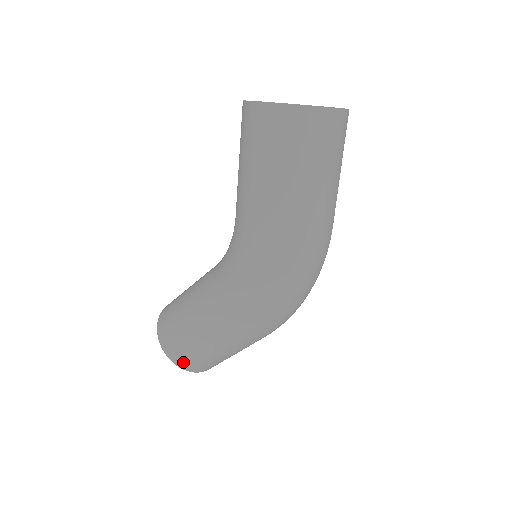
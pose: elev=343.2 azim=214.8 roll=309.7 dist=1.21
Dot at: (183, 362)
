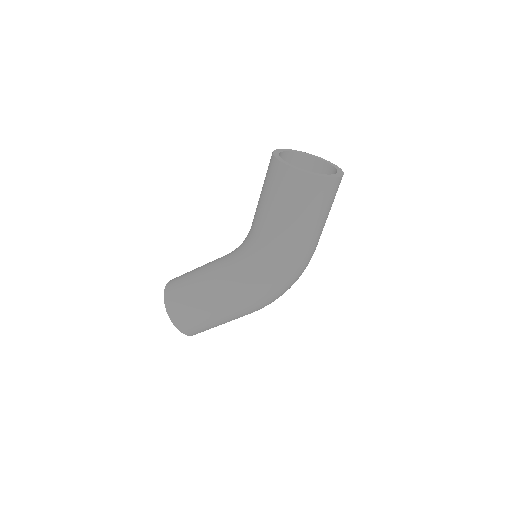
Dot at: (189, 331)
